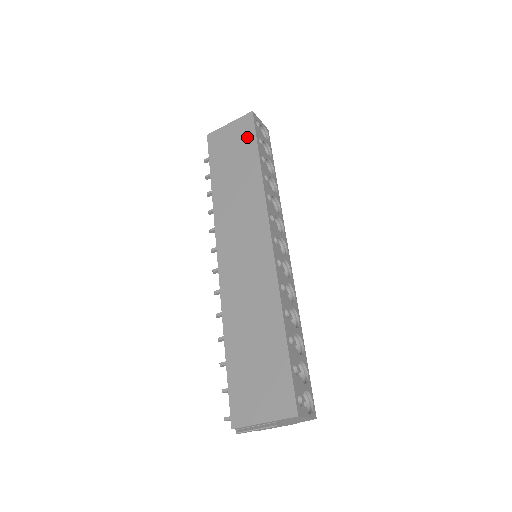
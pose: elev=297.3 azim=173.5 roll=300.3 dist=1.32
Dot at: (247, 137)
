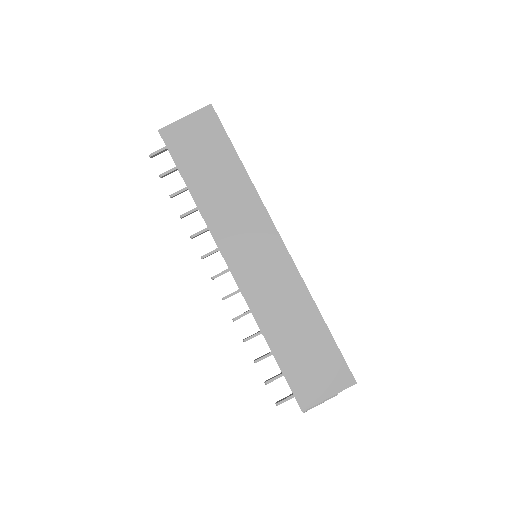
Dot at: (216, 135)
